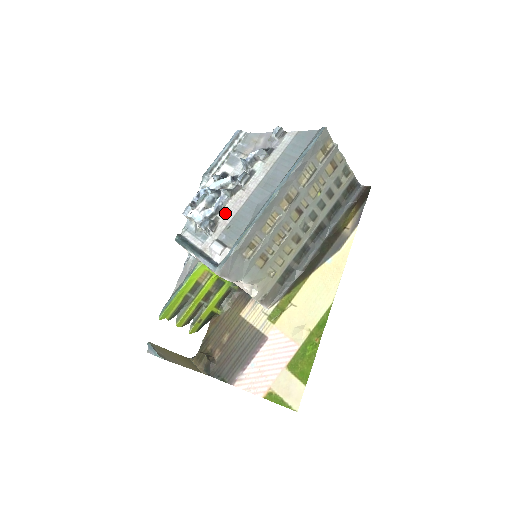
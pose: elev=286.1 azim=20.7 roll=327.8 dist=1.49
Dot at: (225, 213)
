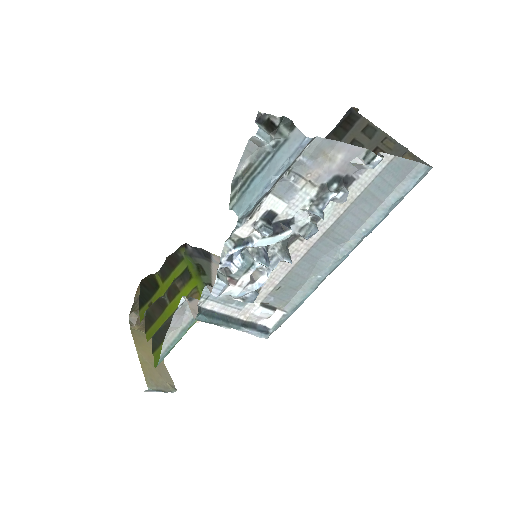
Dot at: (273, 272)
